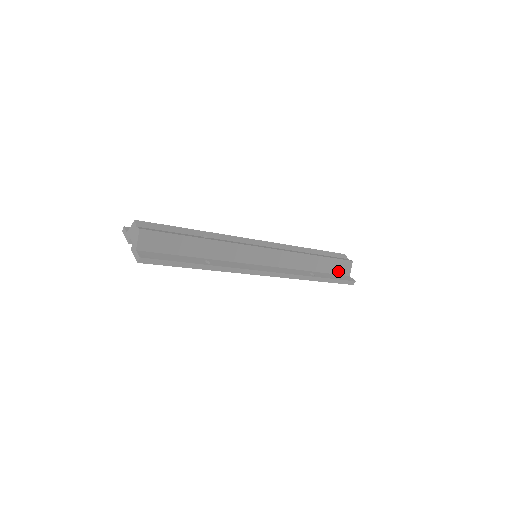
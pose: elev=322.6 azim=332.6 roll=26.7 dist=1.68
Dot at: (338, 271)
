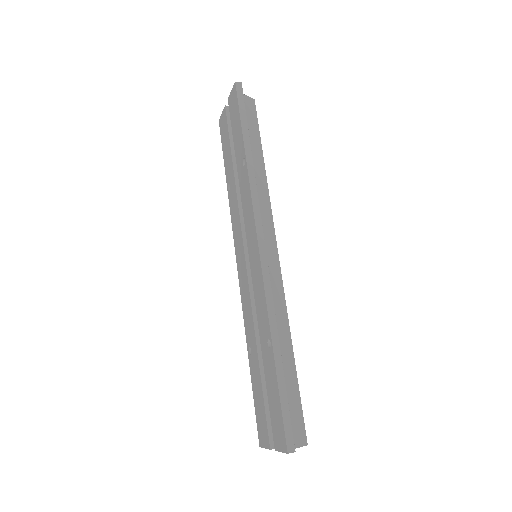
Dot at: occluded
